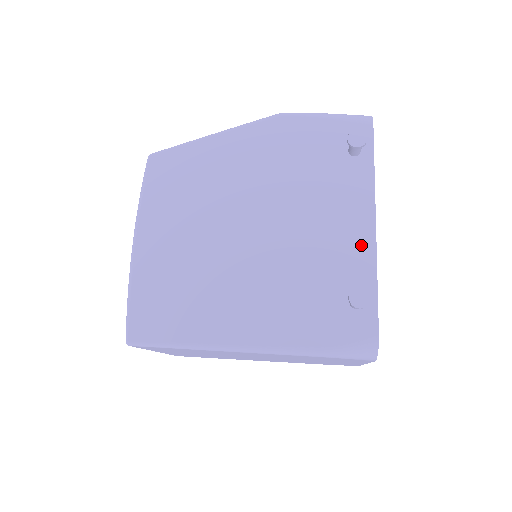
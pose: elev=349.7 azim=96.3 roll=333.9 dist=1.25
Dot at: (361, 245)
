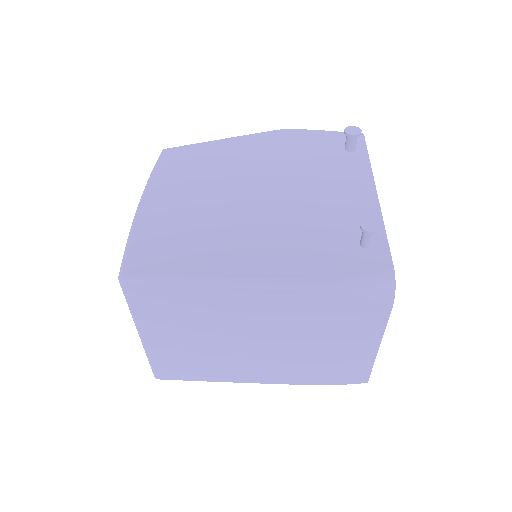
Dot at: (365, 205)
